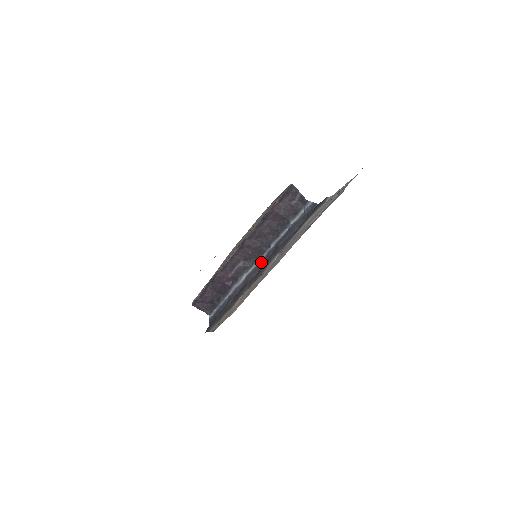
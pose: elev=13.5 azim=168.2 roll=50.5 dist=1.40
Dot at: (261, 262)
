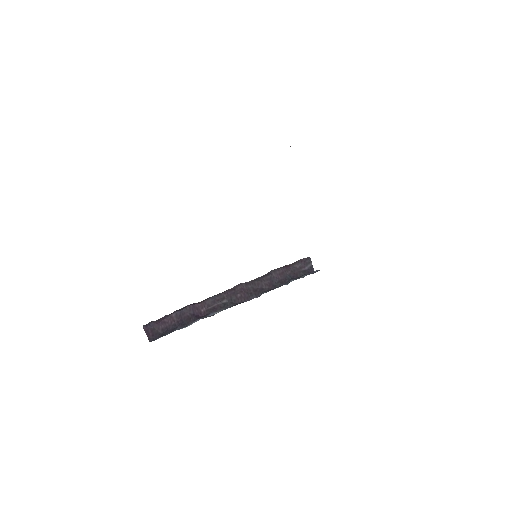
Dot at: occluded
